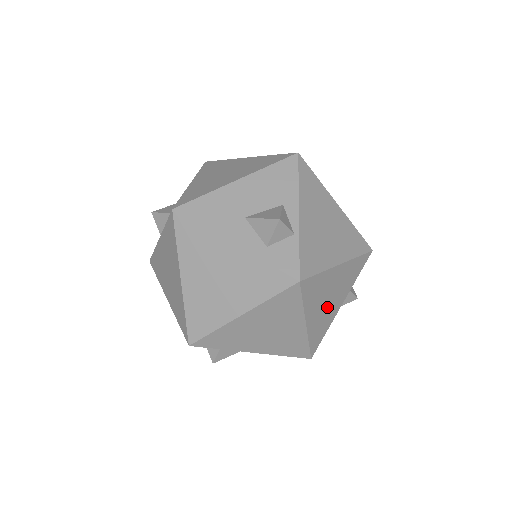
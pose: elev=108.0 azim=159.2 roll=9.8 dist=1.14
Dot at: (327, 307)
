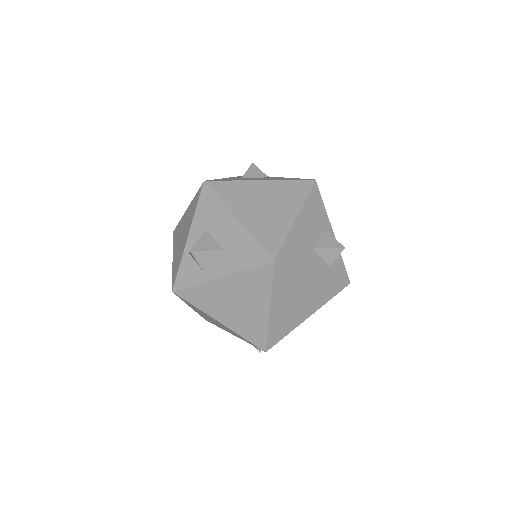
Dot at: occluded
